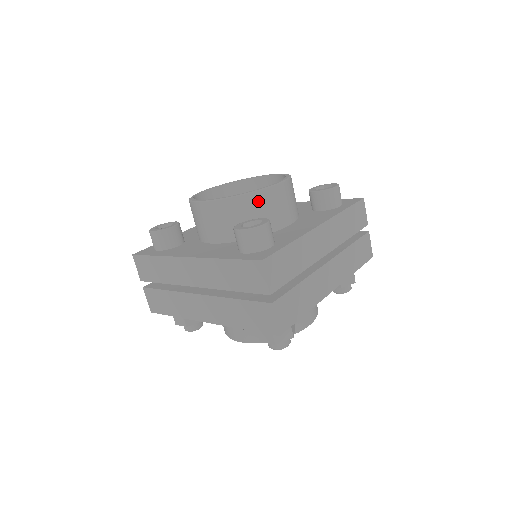
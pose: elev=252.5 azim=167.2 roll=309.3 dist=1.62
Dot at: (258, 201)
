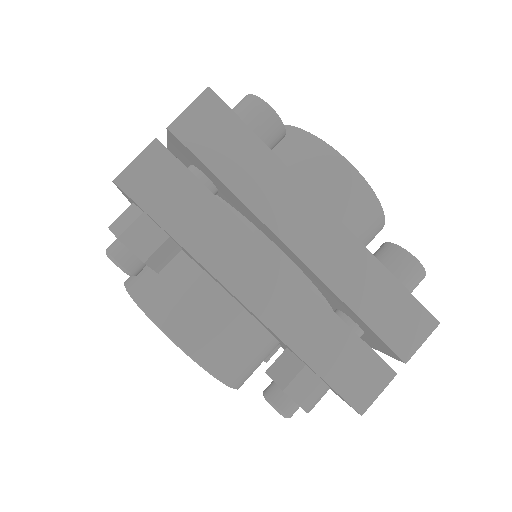
Dot at: (376, 231)
